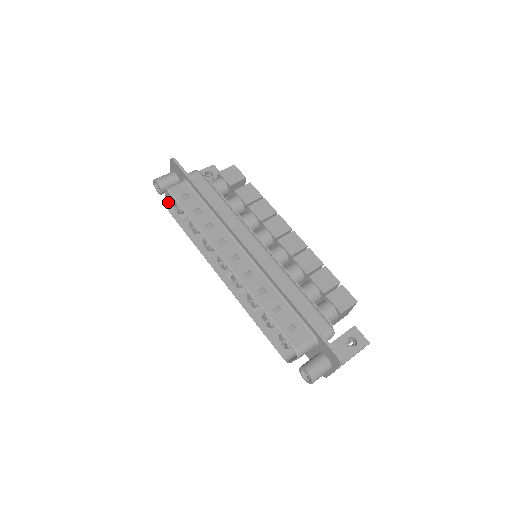
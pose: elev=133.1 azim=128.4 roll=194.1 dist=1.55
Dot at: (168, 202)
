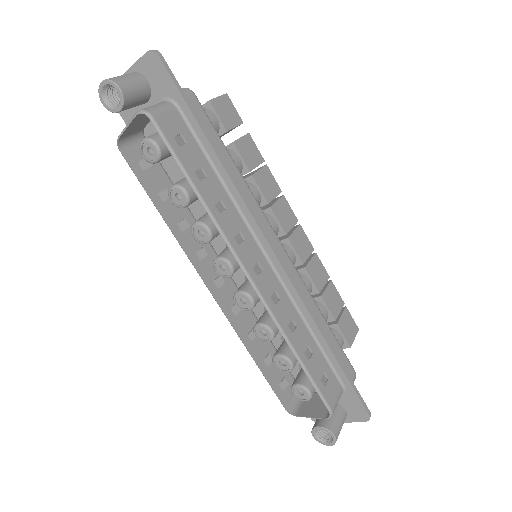
Dot at: (125, 131)
